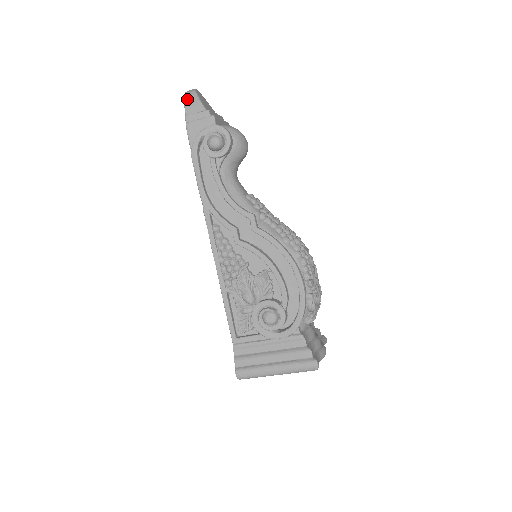
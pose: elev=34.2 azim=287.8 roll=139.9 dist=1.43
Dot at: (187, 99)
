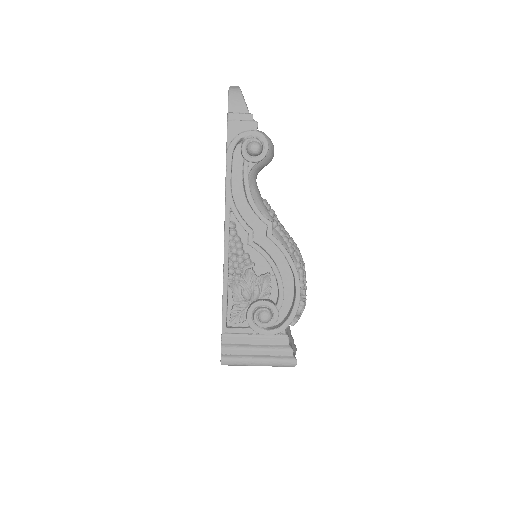
Dot at: (232, 96)
